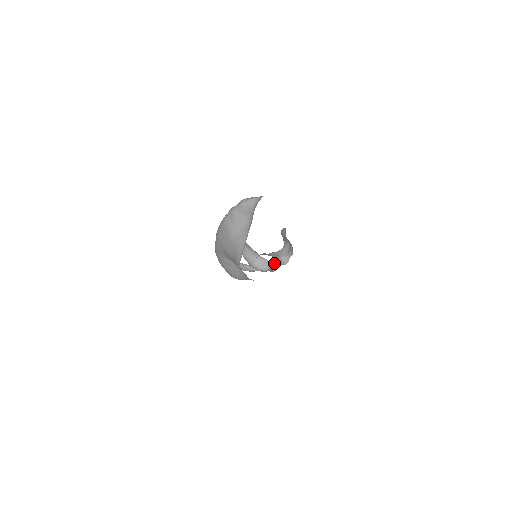
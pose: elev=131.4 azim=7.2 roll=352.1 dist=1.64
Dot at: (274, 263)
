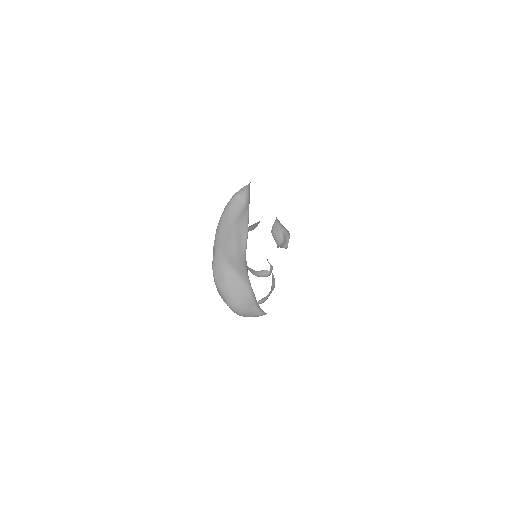
Dot at: occluded
